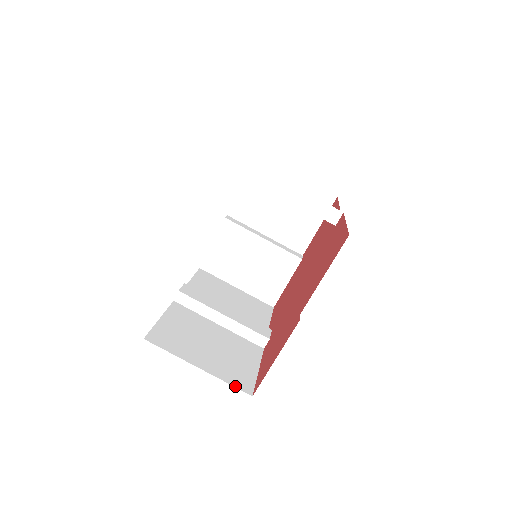
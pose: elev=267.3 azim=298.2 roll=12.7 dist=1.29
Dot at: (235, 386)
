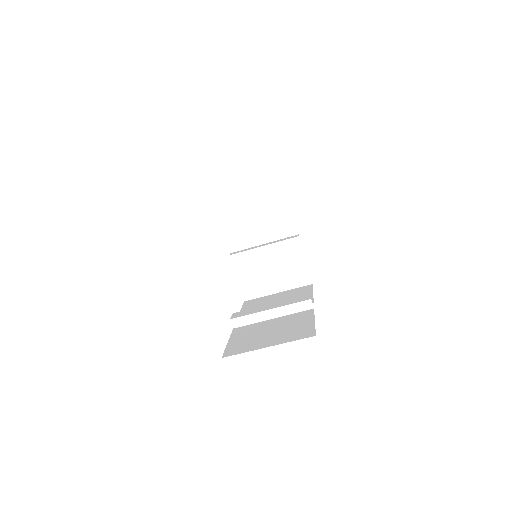
Dot at: occluded
